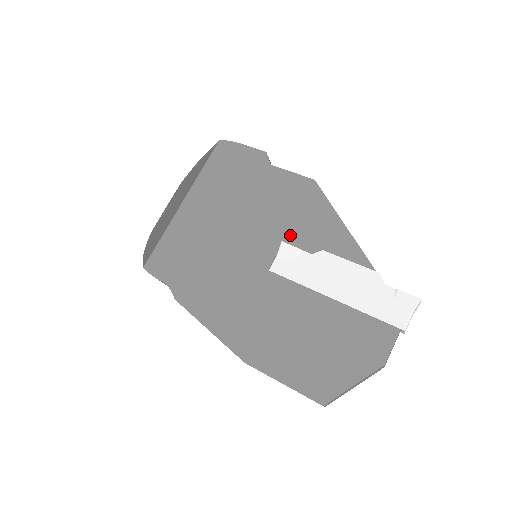
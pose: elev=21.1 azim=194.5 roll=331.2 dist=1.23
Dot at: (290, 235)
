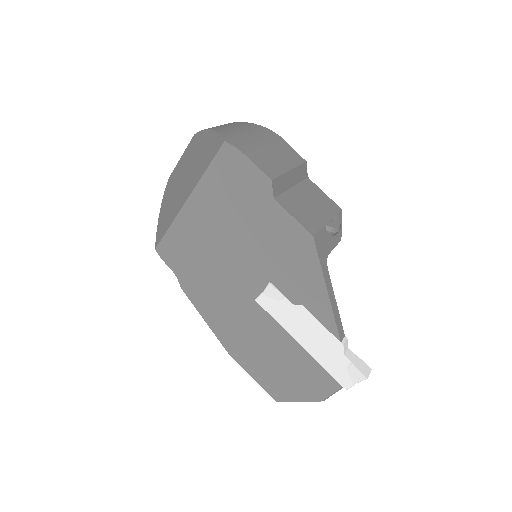
Dot at: (278, 280)
